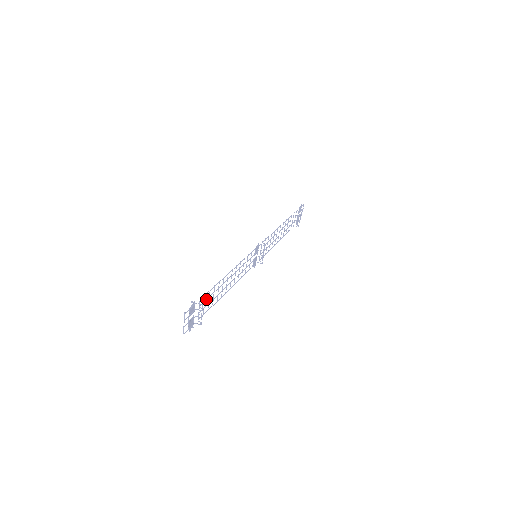
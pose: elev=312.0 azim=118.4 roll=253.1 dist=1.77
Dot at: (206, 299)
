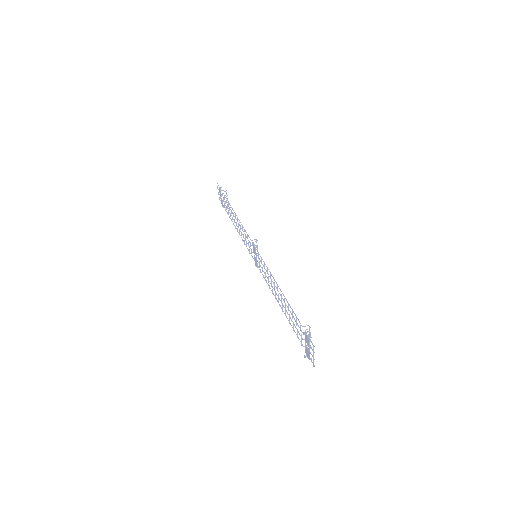
Dot at: (296, 322)
